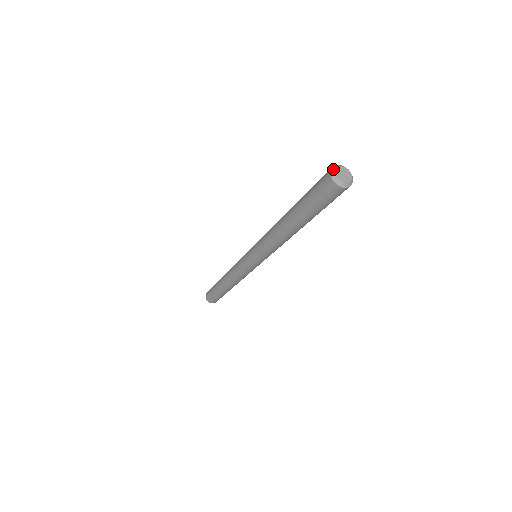
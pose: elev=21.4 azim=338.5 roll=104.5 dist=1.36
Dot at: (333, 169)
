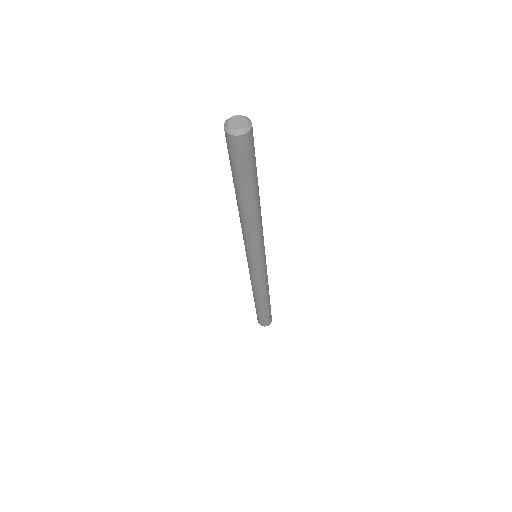
Dot at: (226, 129)
